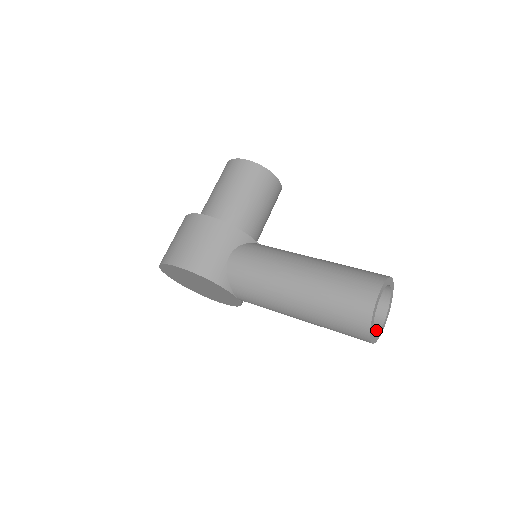
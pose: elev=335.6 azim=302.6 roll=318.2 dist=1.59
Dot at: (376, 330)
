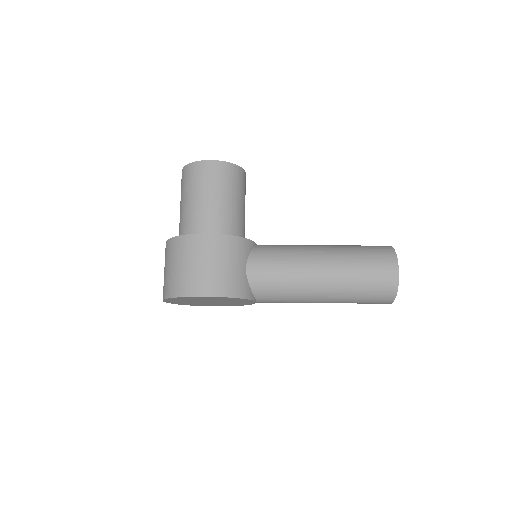
Dot at: occluded
